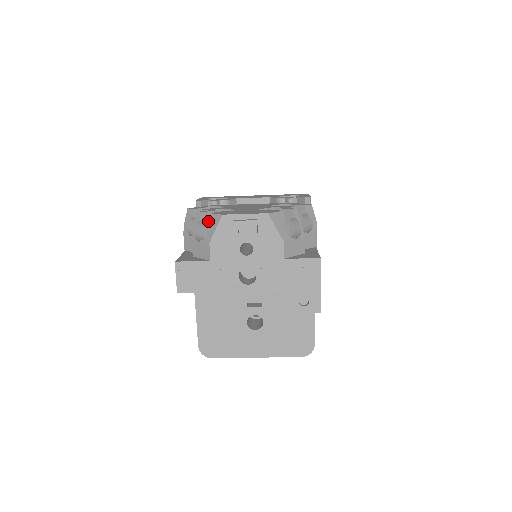
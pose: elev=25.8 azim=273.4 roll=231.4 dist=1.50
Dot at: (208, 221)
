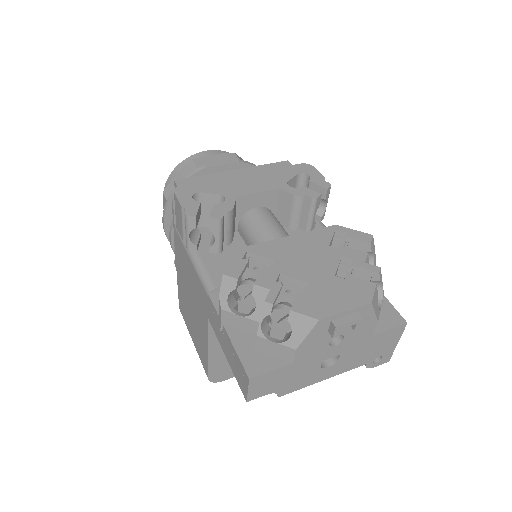
Dot at: (290, 321)
